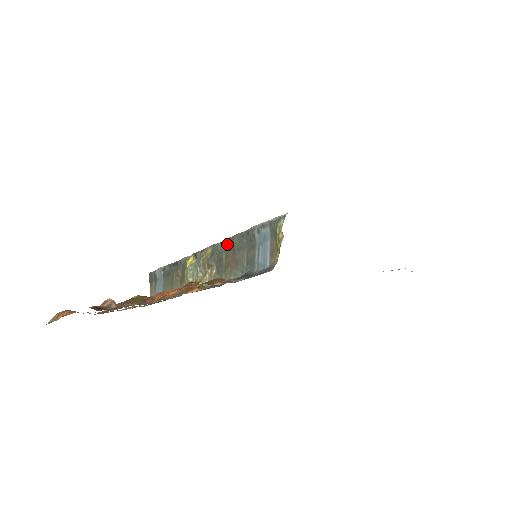
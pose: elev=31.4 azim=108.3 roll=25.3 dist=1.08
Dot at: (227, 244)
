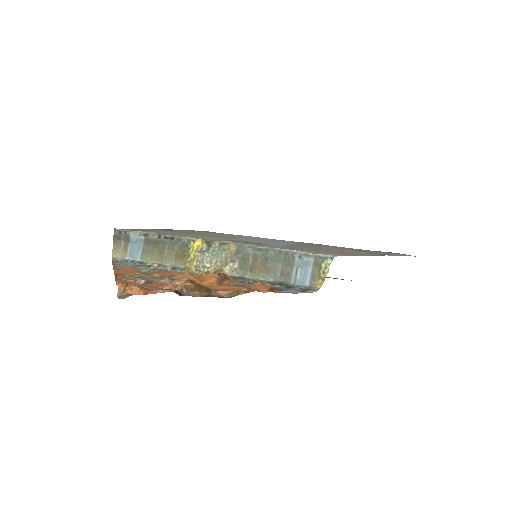
Dot at: (258, 251)
